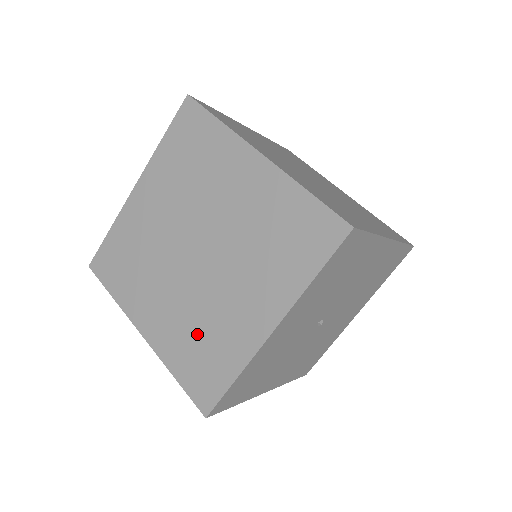
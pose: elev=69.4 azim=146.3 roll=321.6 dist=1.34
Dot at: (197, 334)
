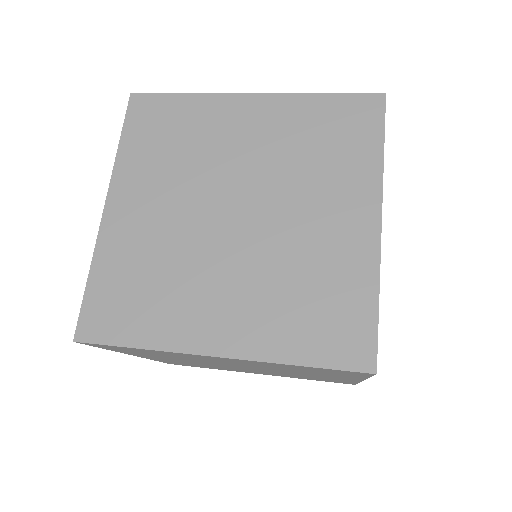
Dot at: (296, 292)
